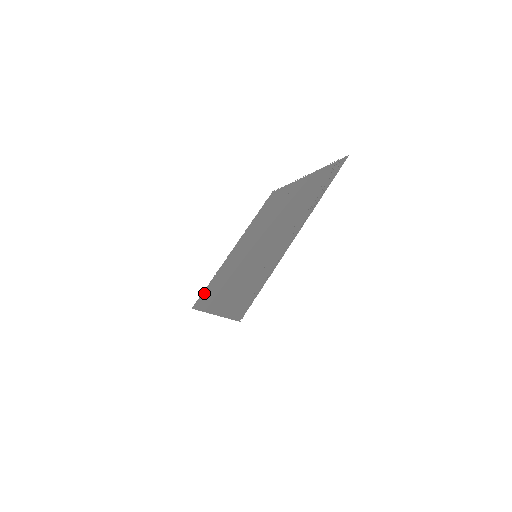
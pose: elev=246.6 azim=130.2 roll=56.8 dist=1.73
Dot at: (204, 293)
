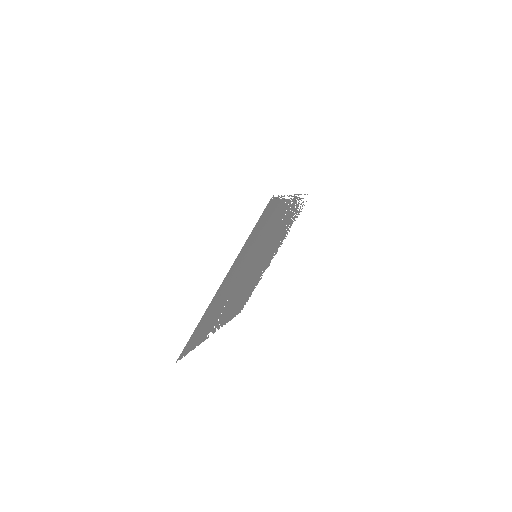
Dot at: (191, 345)
